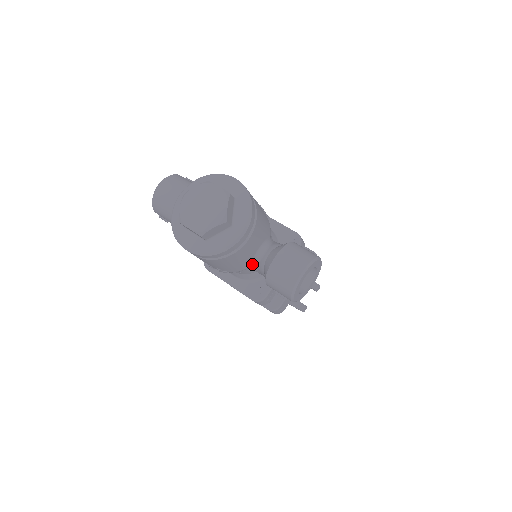
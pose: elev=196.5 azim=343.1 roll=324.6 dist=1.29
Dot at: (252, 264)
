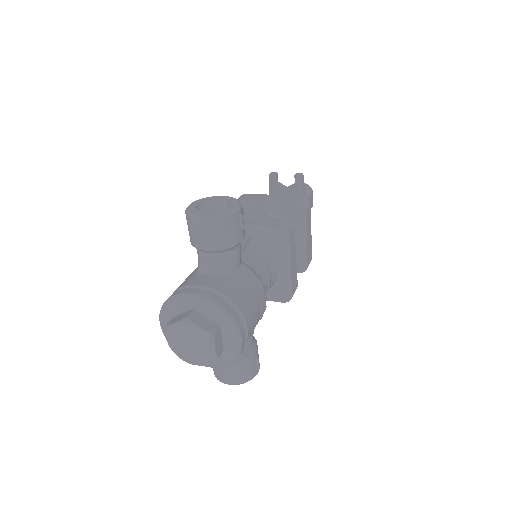
Dot at: occluded
